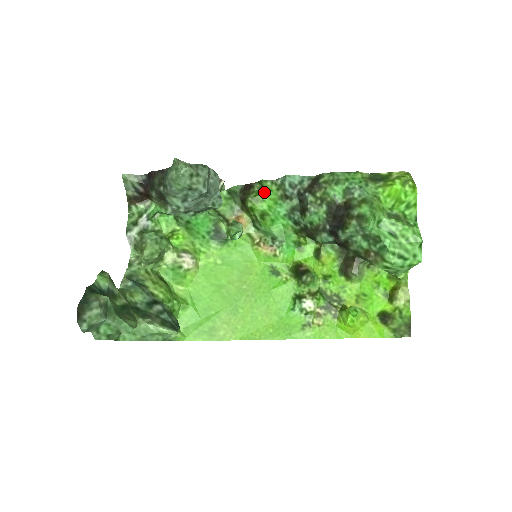
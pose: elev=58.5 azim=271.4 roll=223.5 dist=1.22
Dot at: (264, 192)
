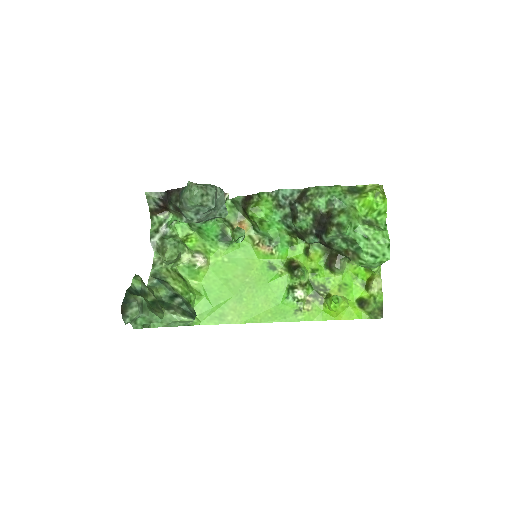
Dot at: (262, 203)
